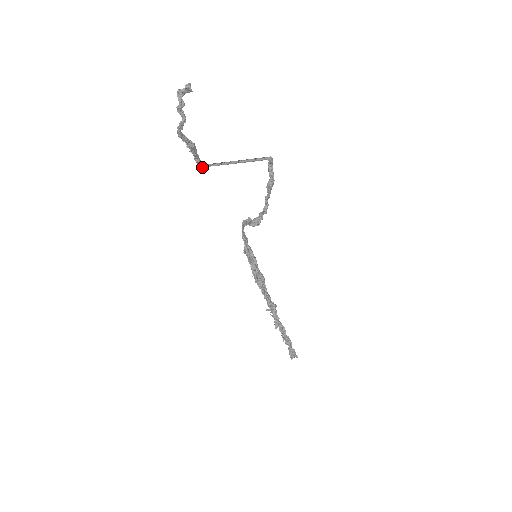
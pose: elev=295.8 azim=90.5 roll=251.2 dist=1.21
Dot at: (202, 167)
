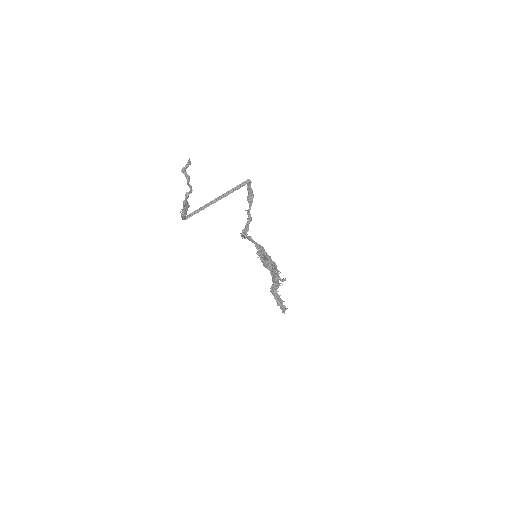
Dot at: occluded
